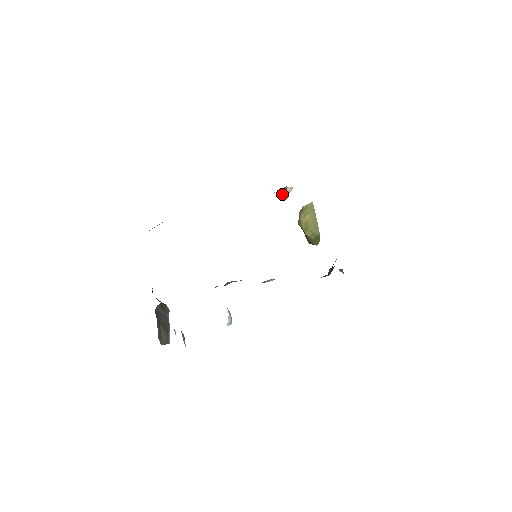
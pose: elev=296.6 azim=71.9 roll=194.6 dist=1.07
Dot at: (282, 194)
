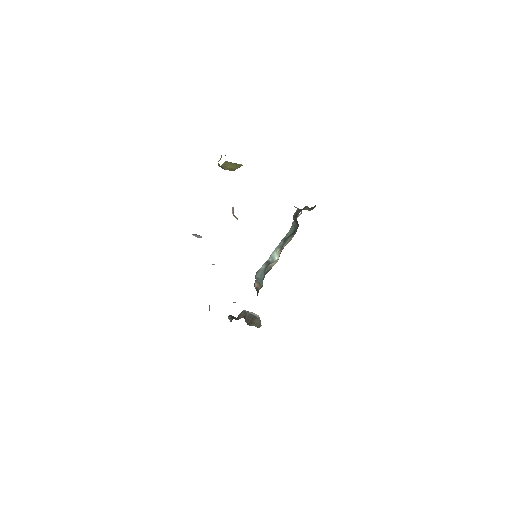
Dot at: occluded
